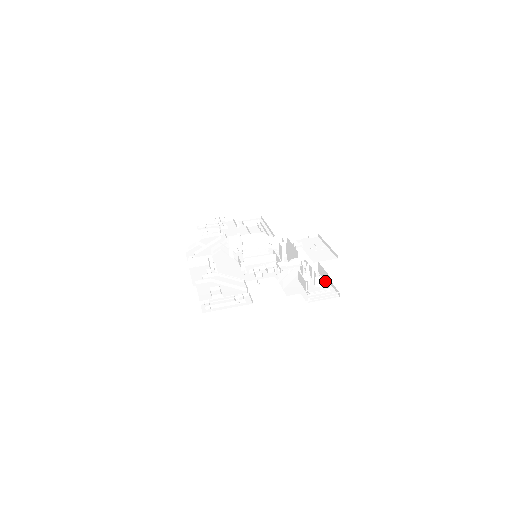
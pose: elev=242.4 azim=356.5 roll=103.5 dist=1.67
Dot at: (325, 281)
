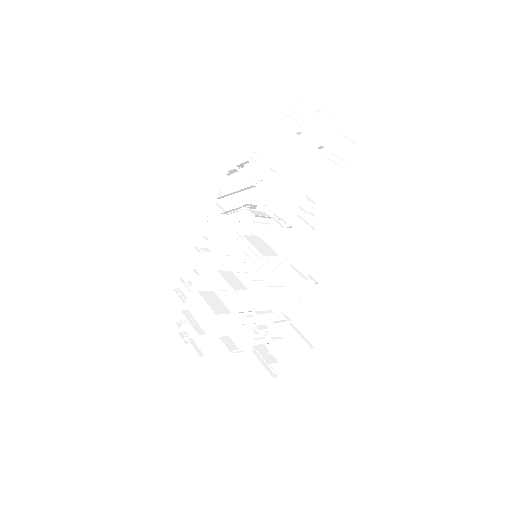
Dot at: (285, 350)
